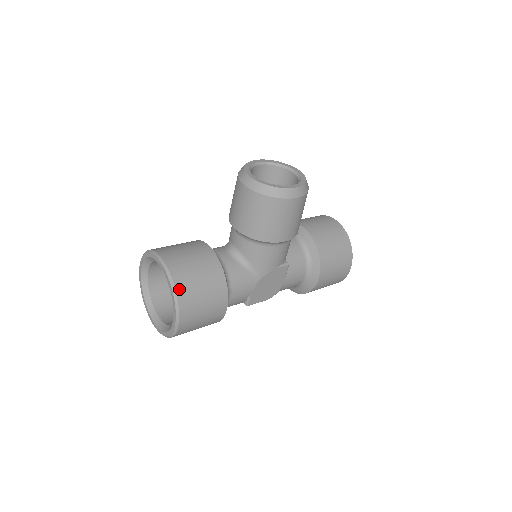
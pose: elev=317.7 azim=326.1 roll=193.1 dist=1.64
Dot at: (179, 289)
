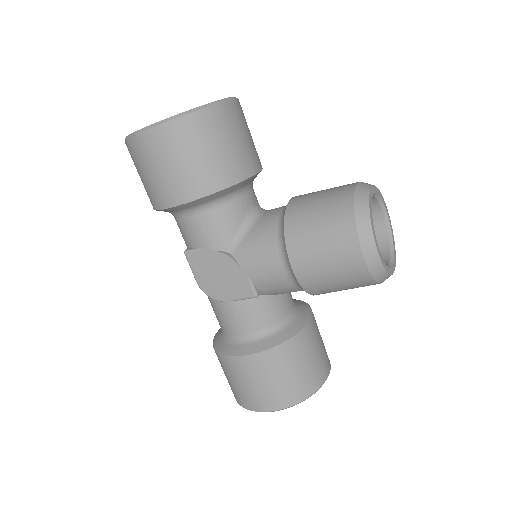
Dot at: (196, 117)
